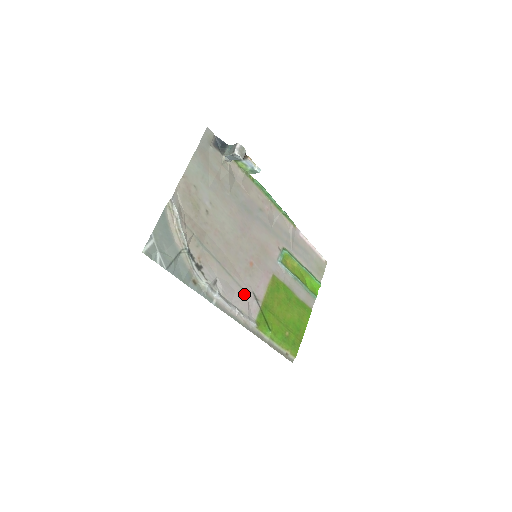
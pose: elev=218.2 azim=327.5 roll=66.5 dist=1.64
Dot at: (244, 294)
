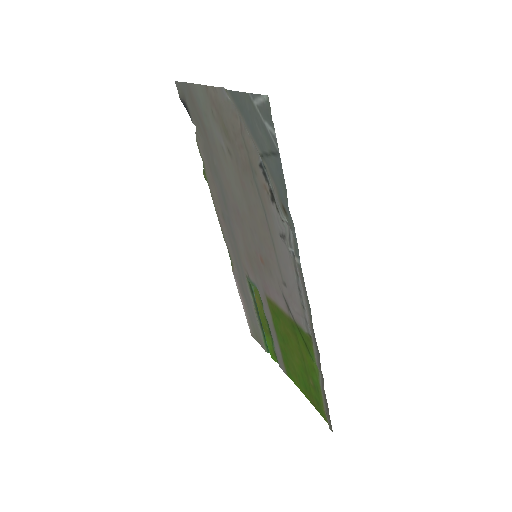
Dot at: (286, 287)
